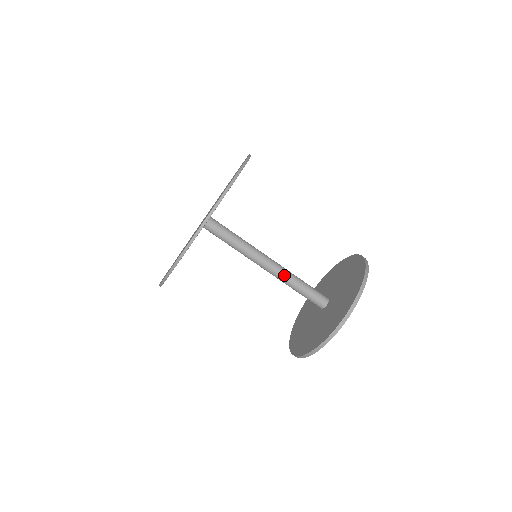
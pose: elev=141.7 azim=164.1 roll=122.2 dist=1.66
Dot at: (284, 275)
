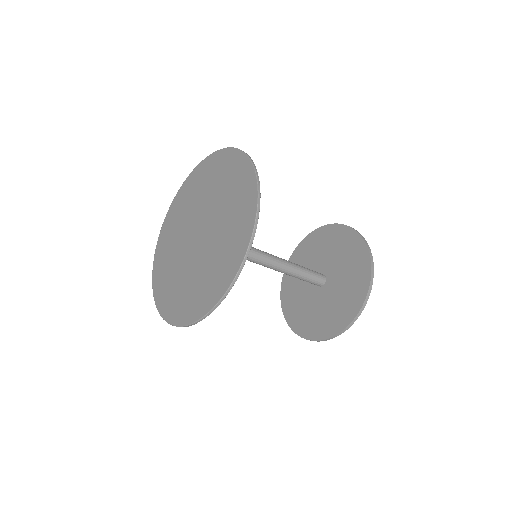
Dot at: (287, 262)
